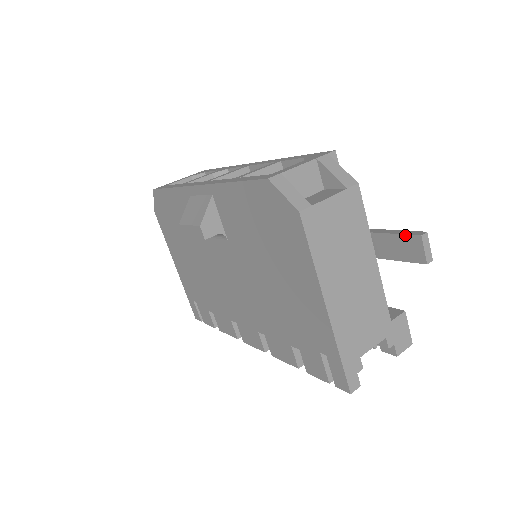
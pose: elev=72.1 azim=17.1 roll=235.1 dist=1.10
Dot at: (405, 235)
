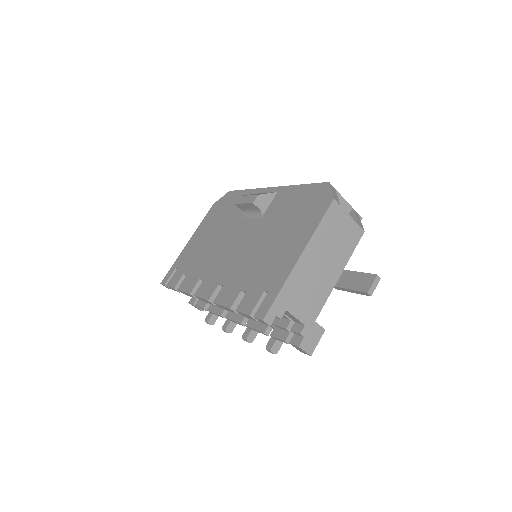
Dot at: (367, 273)
